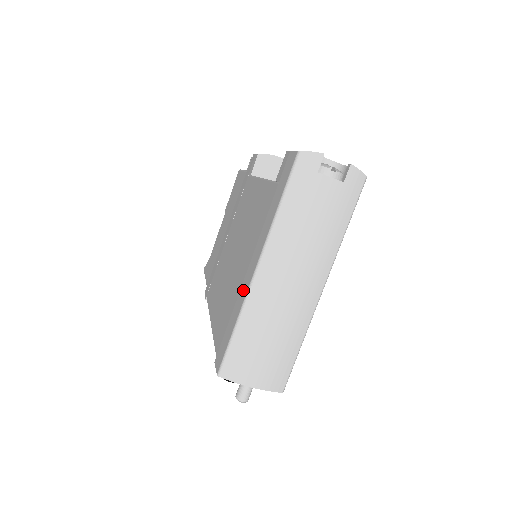
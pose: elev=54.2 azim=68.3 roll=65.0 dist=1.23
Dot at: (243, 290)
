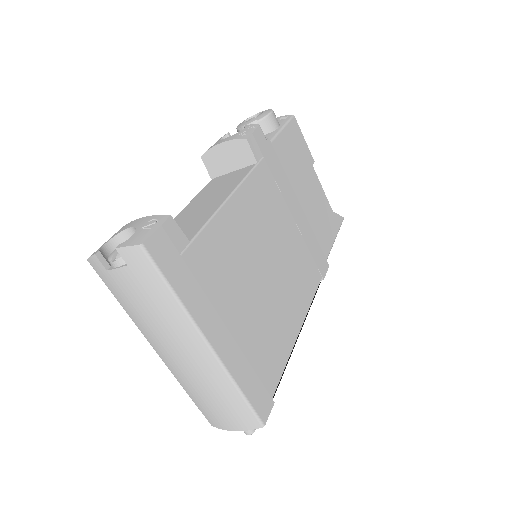
Dot at: occluded
